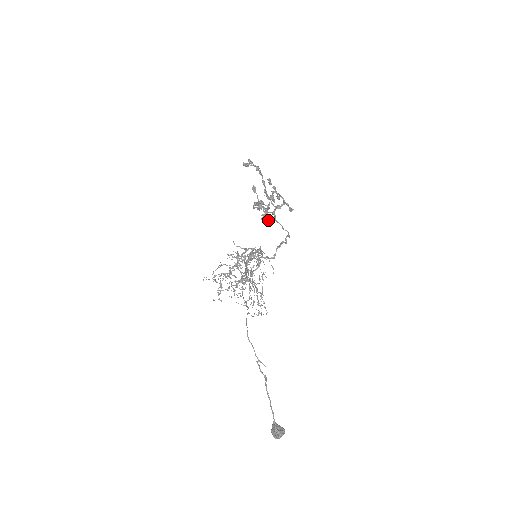
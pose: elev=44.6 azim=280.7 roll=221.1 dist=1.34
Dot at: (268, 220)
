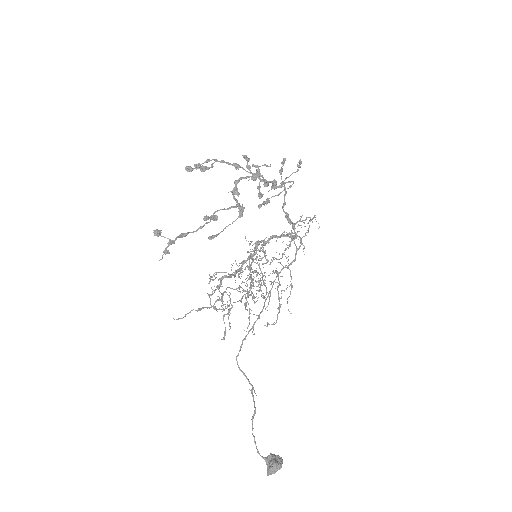
Dot at: (259, 206)
